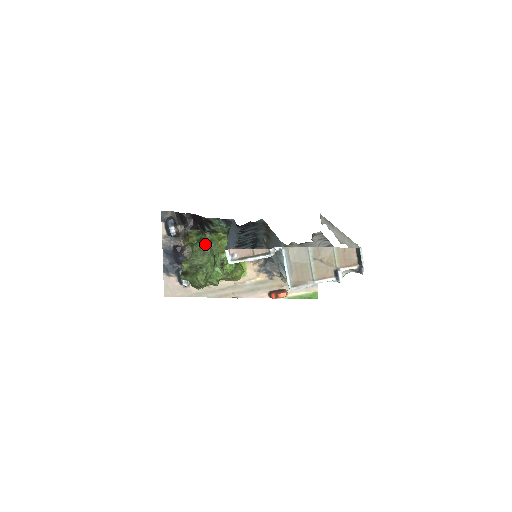
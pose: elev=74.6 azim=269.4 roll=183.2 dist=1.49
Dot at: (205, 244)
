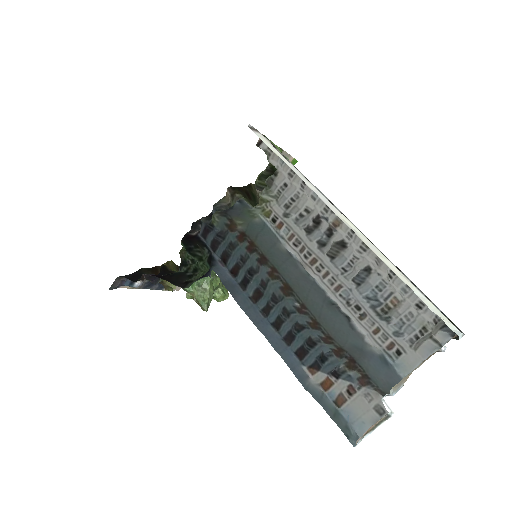
Dot at: occluded
